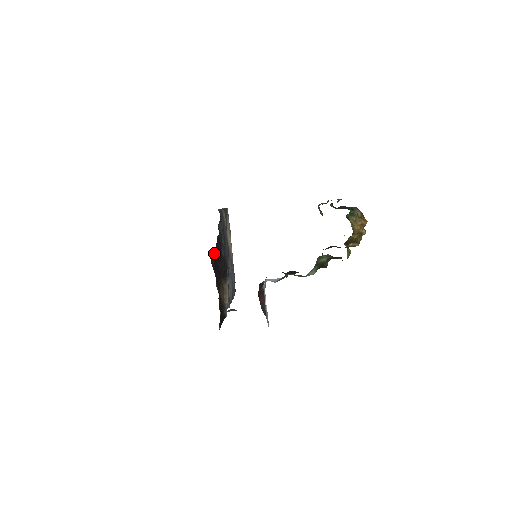
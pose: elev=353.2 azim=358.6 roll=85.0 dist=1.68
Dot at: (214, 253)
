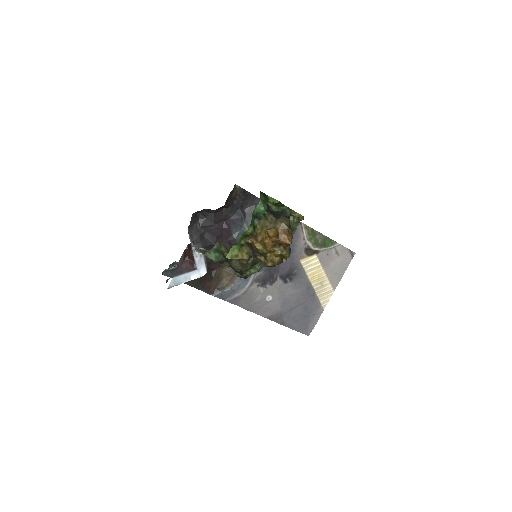
Dot at: (209, 216)
